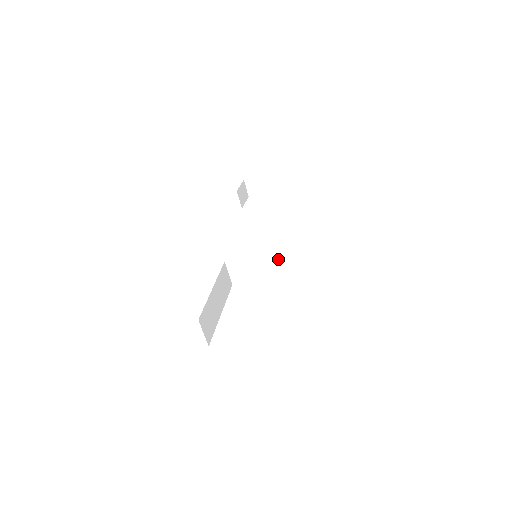
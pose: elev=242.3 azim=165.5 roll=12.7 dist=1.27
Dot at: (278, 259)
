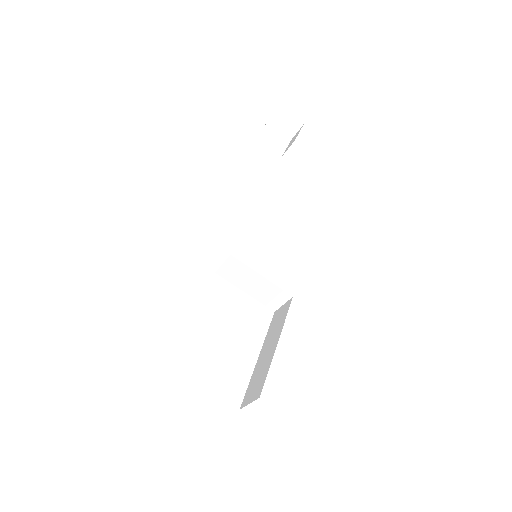
Dot at: (281, 295)
